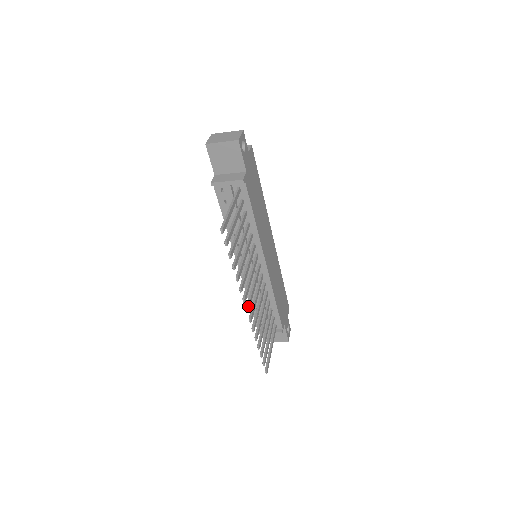
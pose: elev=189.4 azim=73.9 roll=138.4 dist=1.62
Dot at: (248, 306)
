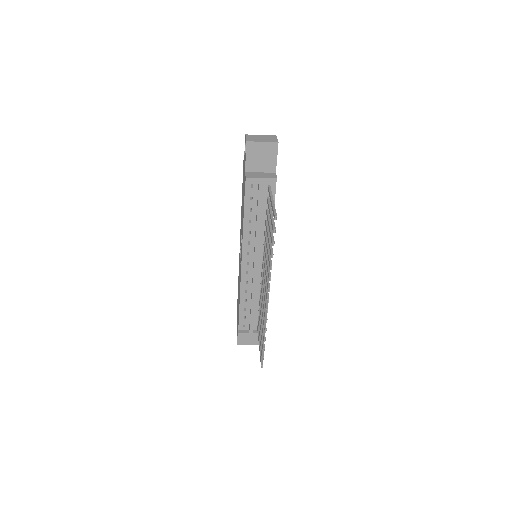
Dot at: occluded
